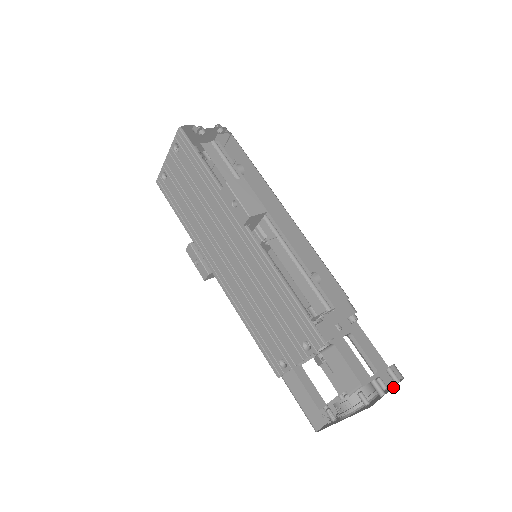
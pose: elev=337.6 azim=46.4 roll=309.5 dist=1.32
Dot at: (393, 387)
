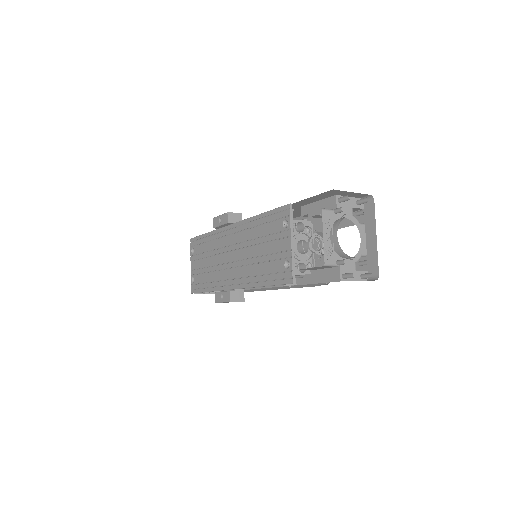
Dot at: (358, 194)
